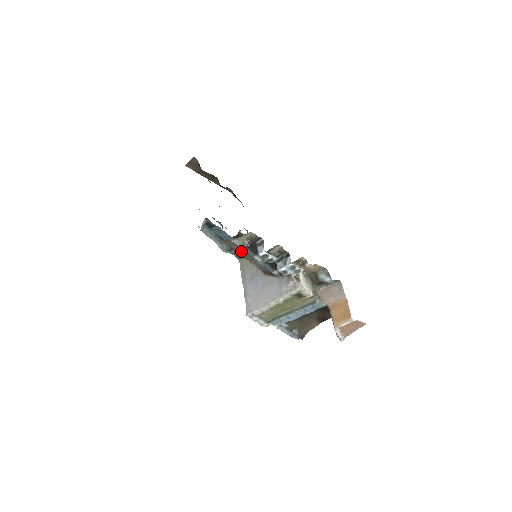
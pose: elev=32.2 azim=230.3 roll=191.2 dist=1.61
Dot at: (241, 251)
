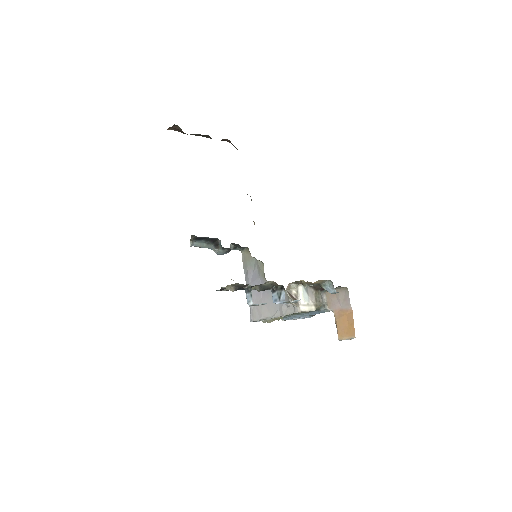
Dot at: occluded
